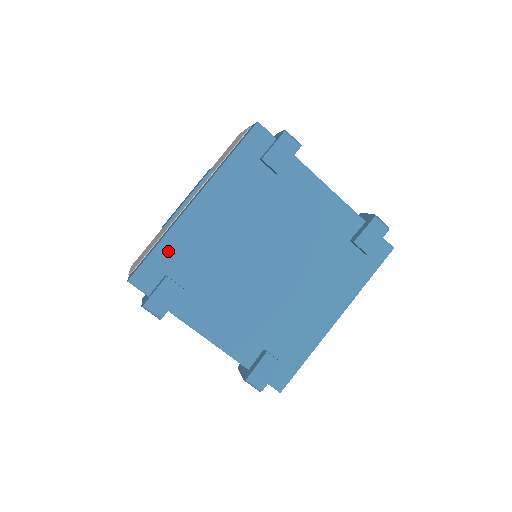
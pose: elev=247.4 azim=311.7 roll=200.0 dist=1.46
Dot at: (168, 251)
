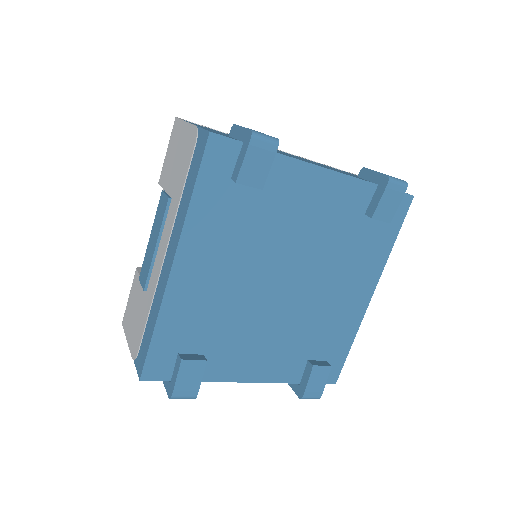
Dot at: (169, 330)
